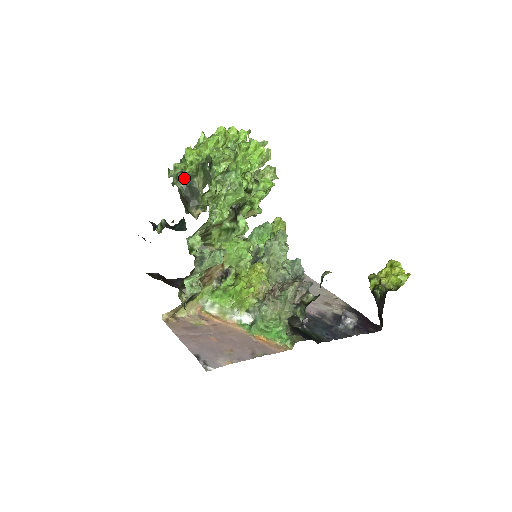
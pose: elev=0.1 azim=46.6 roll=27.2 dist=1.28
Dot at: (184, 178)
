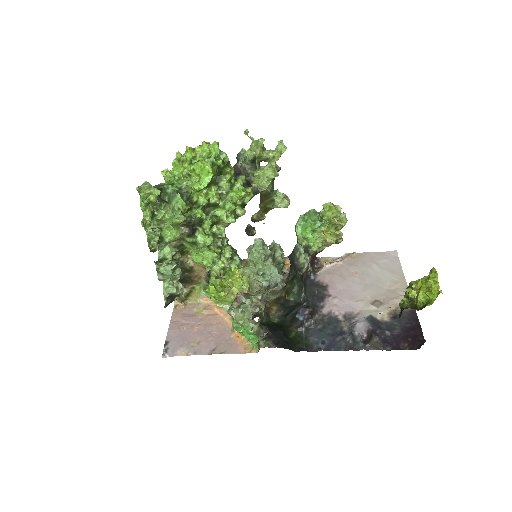
Dot at: occluded
